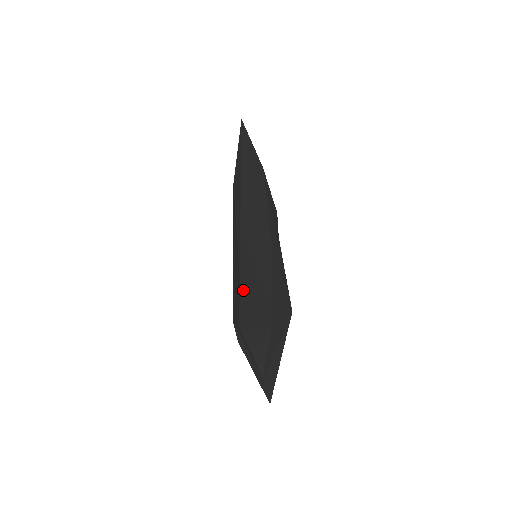
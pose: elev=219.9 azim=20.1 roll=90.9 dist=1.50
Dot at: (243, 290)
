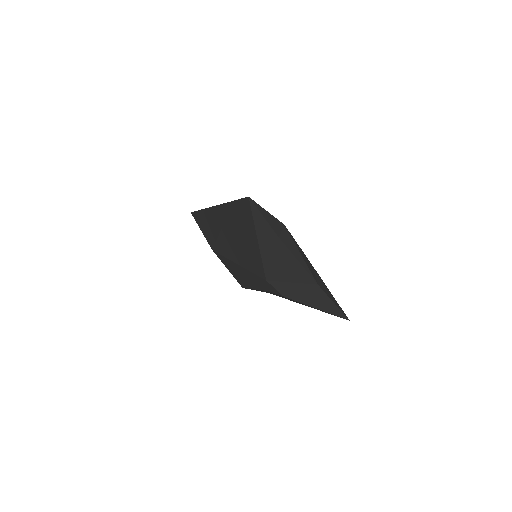
Dot at: occluded
